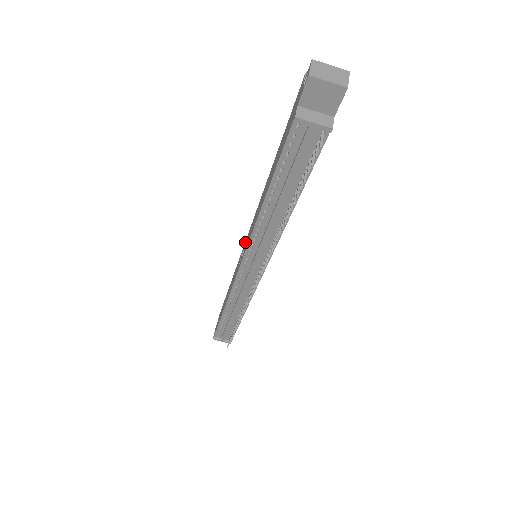
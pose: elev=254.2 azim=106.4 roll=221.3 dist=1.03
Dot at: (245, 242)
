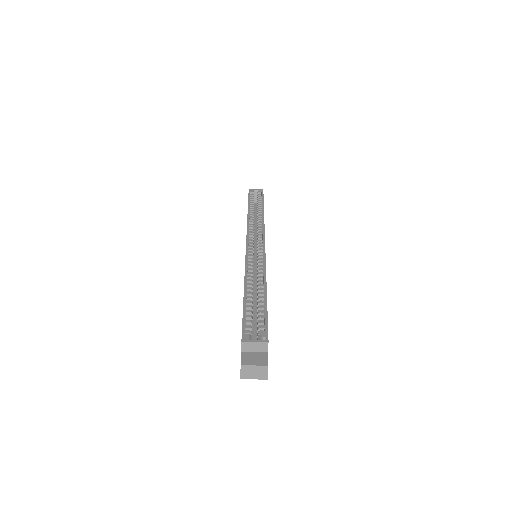
Dot at: occluded
